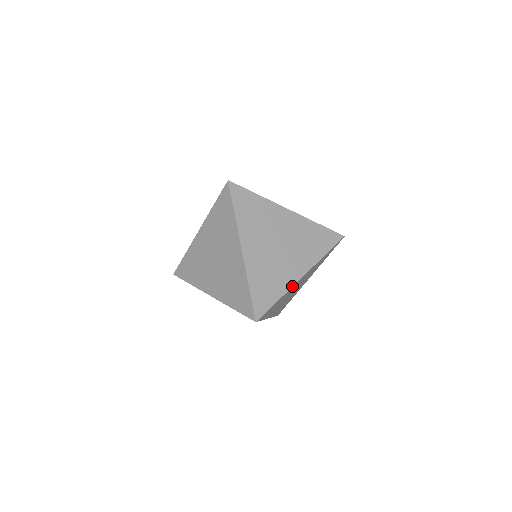
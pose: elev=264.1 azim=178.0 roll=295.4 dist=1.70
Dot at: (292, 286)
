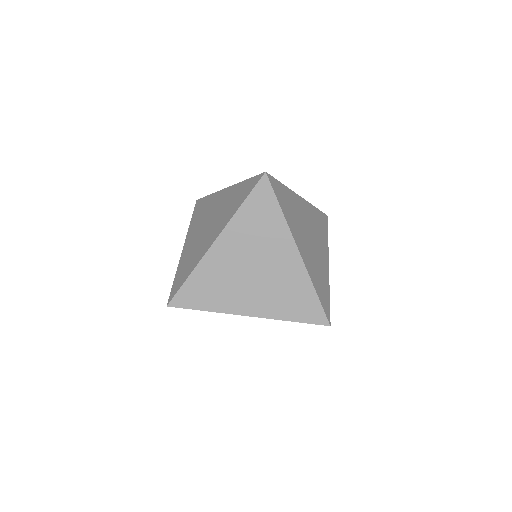
Dot at: (229, 313)
